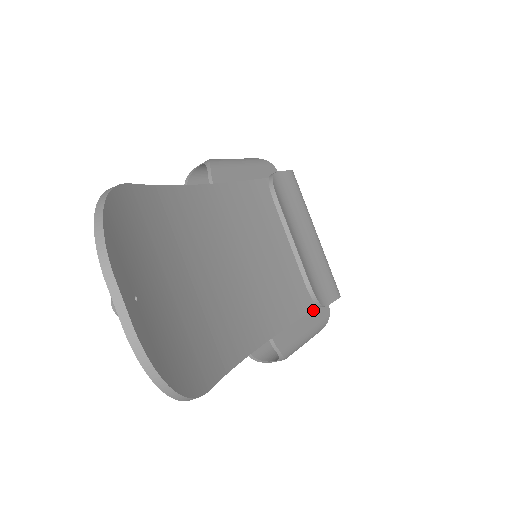
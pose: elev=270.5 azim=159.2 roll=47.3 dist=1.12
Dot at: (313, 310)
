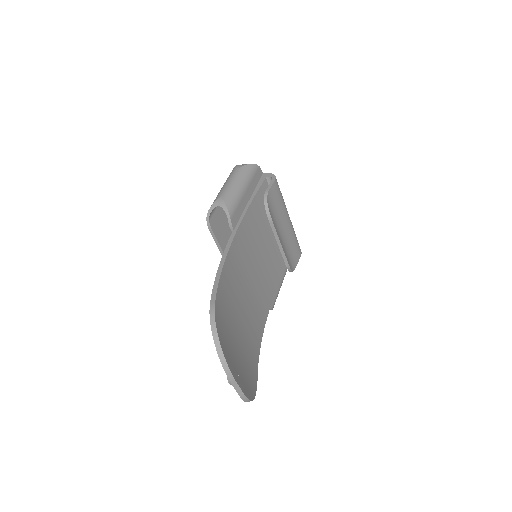
Dot at: occluded
